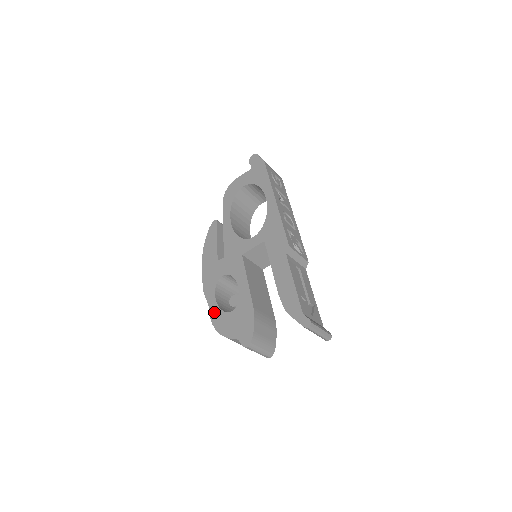
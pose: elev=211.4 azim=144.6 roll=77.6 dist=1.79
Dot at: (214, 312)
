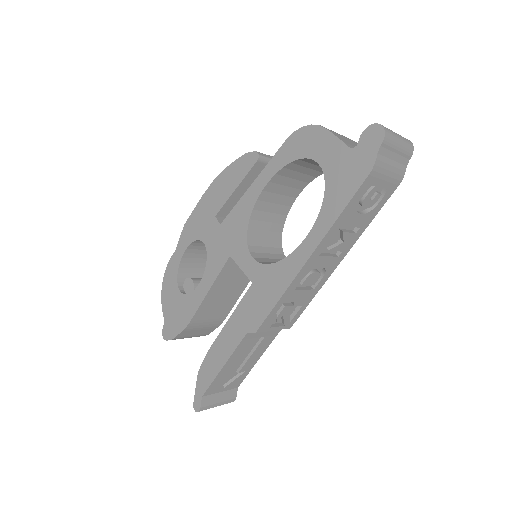
Dot at: (173, 265)
